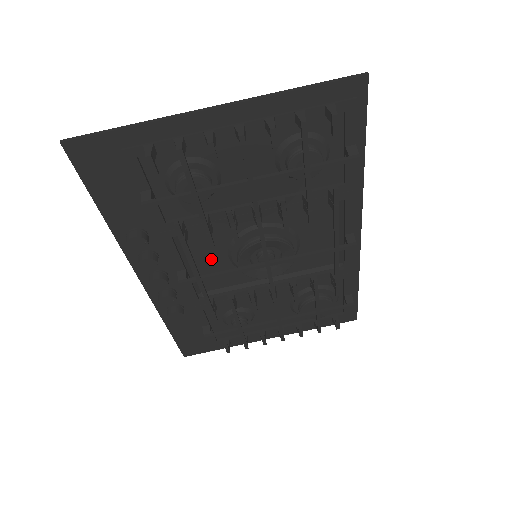
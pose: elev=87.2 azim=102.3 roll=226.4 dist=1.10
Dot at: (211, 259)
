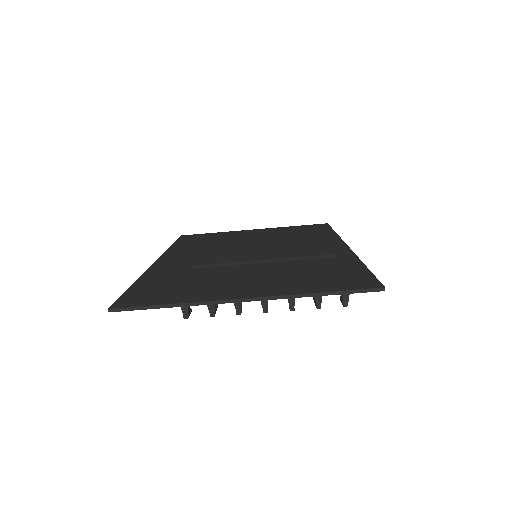
Dot at: (217, 254)
